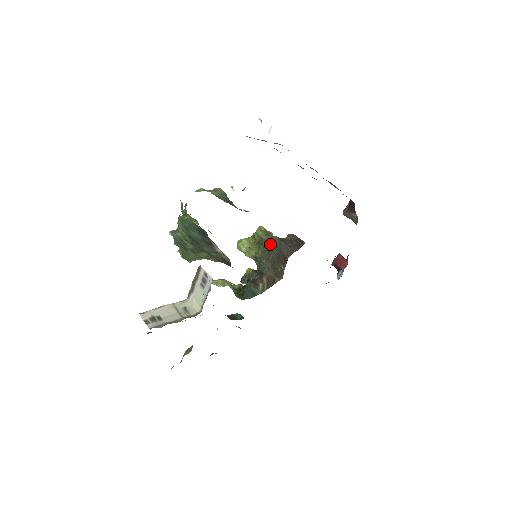
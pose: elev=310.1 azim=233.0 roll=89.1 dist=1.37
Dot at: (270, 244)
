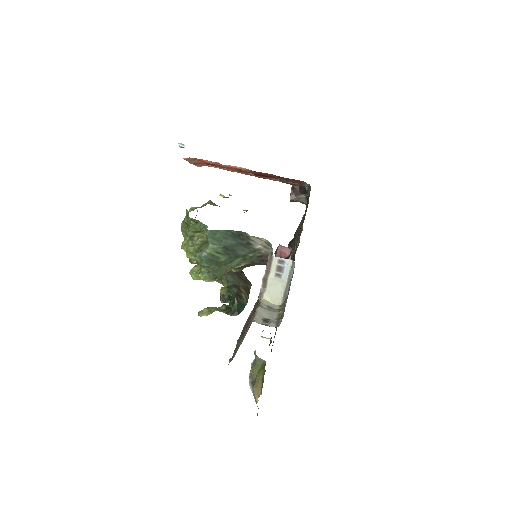
Dot at: occluded
